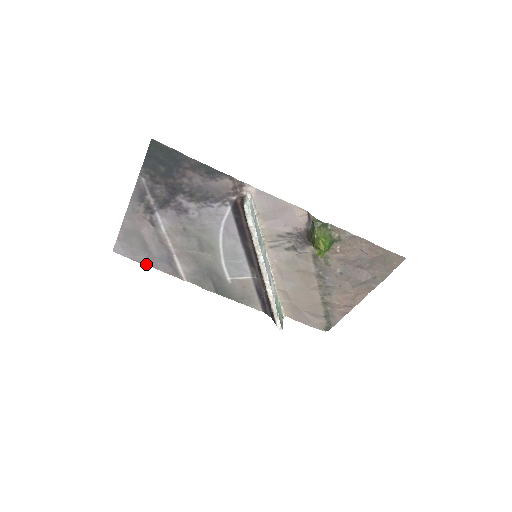
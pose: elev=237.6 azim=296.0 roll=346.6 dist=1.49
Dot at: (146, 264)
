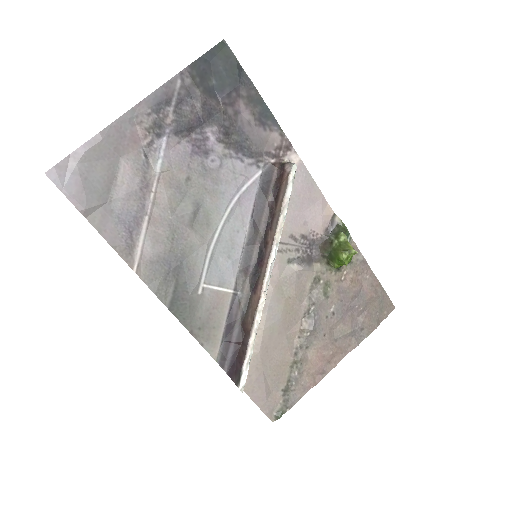
Dot at: (87, 219)
